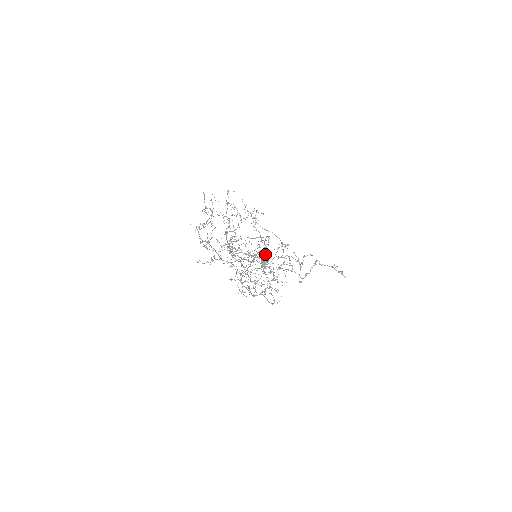
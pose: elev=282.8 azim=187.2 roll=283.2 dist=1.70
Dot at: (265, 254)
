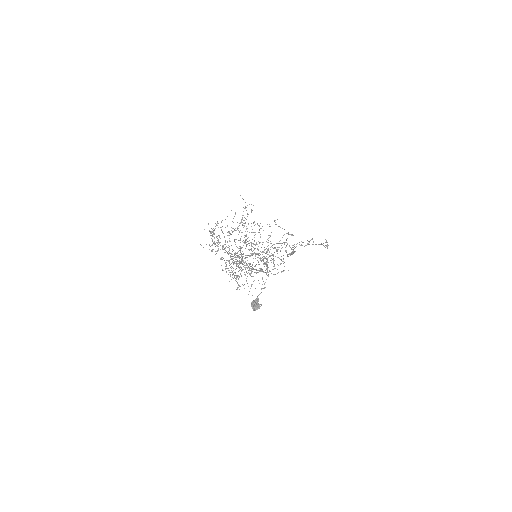
Dot at: (260, 293)
